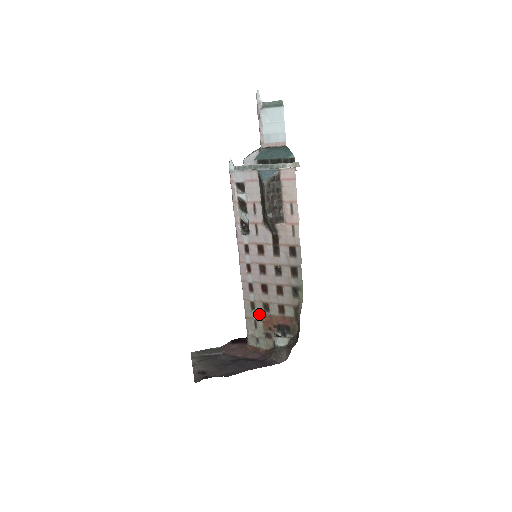
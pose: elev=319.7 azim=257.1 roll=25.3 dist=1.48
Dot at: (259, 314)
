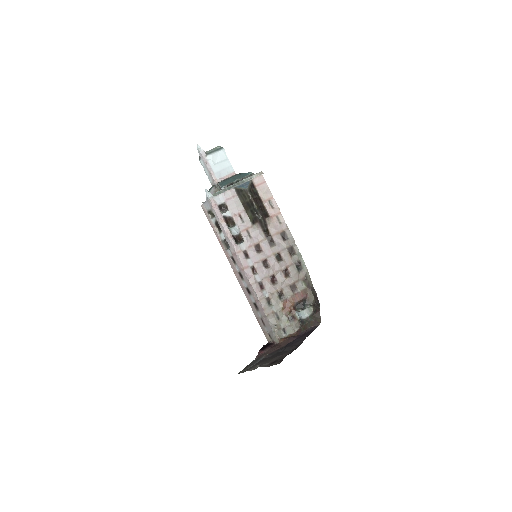
Dot at: (277, 305)
